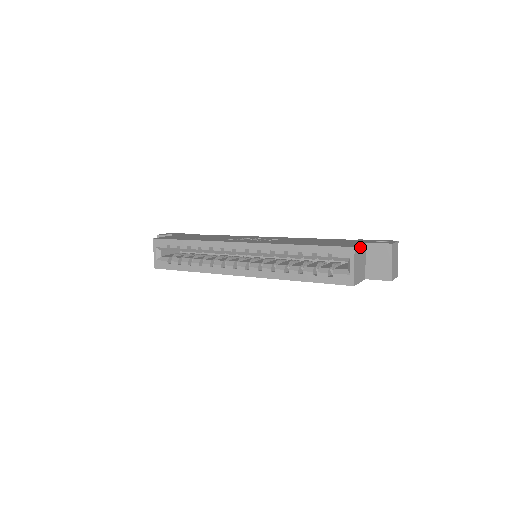
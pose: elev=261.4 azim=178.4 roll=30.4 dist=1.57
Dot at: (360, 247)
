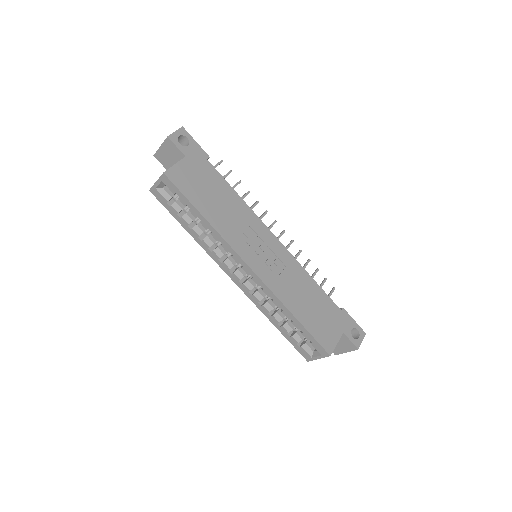
Dot at: (336, 344)
